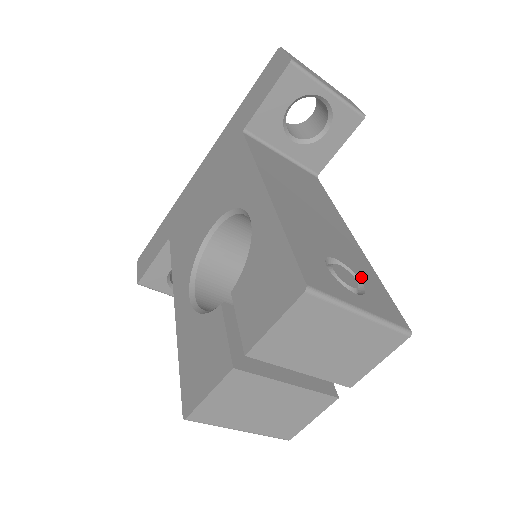
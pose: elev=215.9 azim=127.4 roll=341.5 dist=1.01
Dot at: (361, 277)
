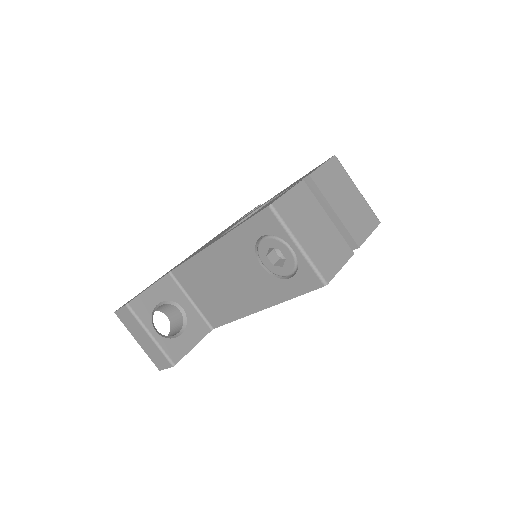
Dot at: occluded
